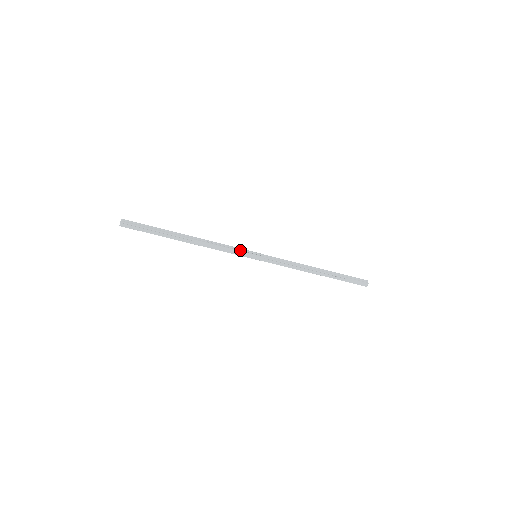
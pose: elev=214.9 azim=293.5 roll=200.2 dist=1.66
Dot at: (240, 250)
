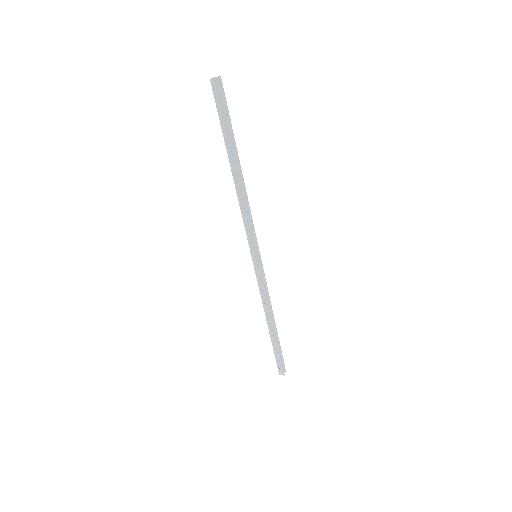
Dot at: (254, 237)
